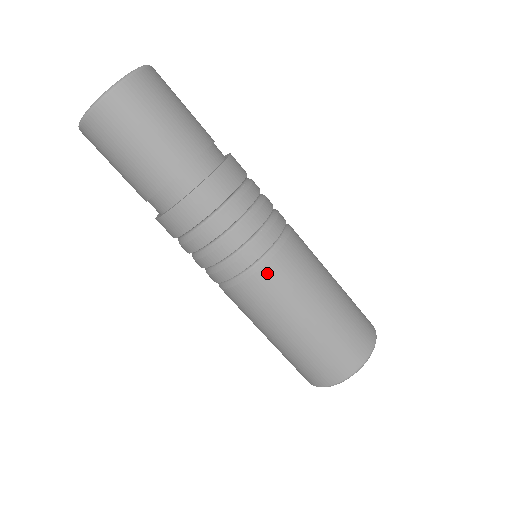
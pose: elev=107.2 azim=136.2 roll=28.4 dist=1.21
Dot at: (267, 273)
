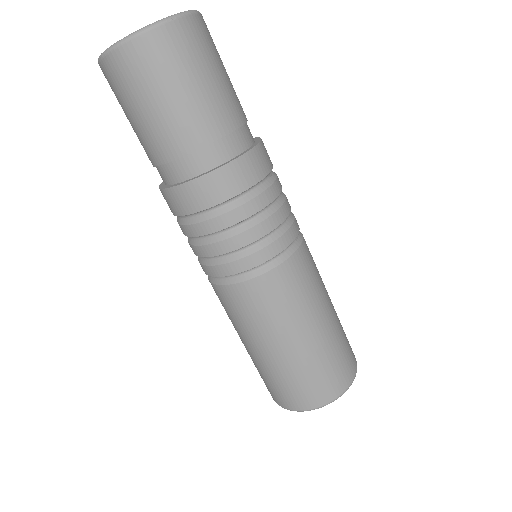
Dot at: (289, 267)
